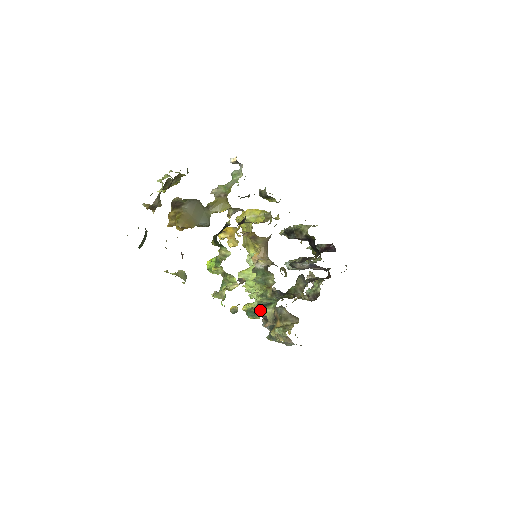
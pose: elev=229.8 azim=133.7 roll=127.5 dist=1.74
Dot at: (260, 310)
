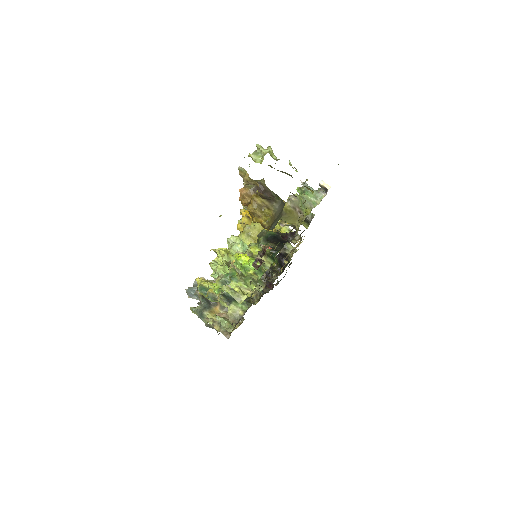
Dot at: (226, 301)
